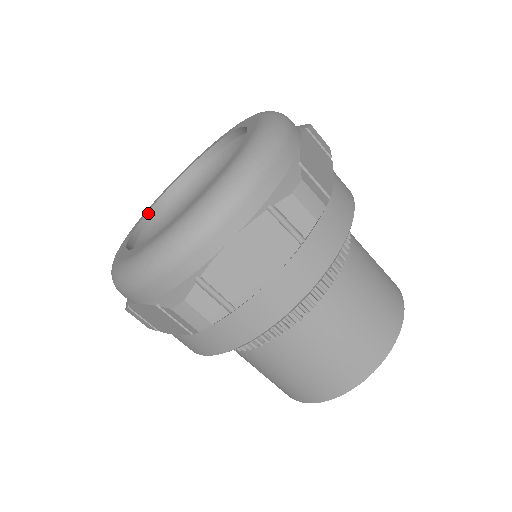
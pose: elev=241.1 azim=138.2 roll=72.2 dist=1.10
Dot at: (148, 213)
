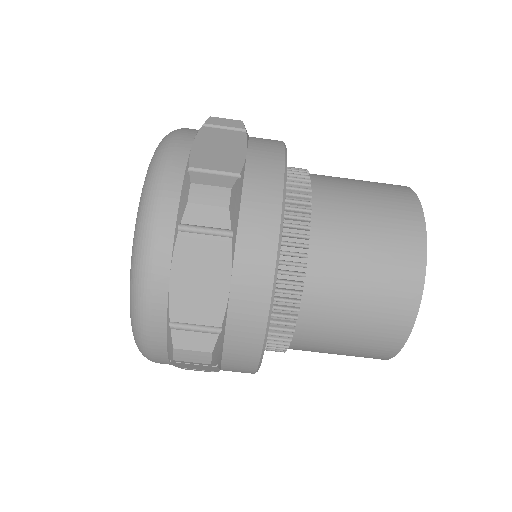
Dot at: occluded
